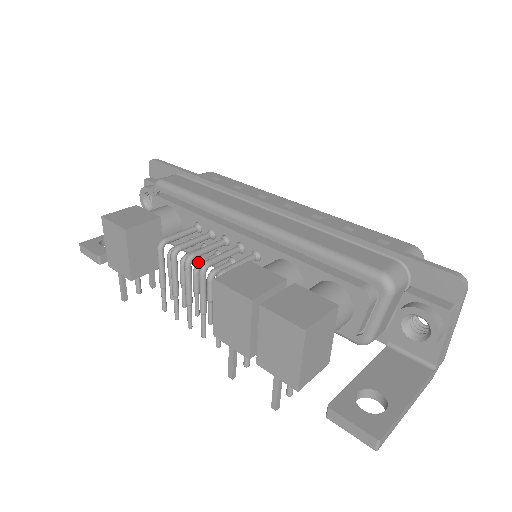
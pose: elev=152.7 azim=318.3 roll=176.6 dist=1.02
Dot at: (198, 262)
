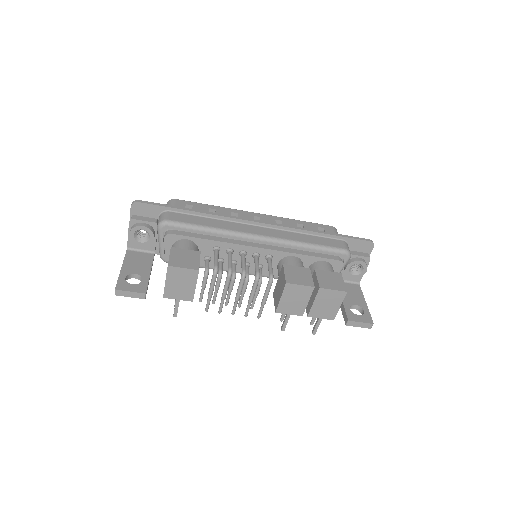
Dot at: (234, 273)
